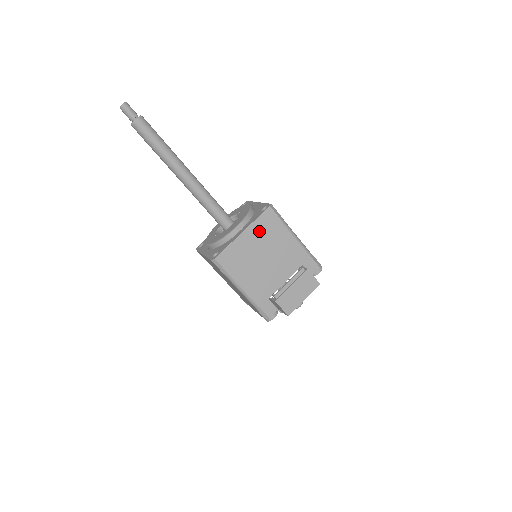
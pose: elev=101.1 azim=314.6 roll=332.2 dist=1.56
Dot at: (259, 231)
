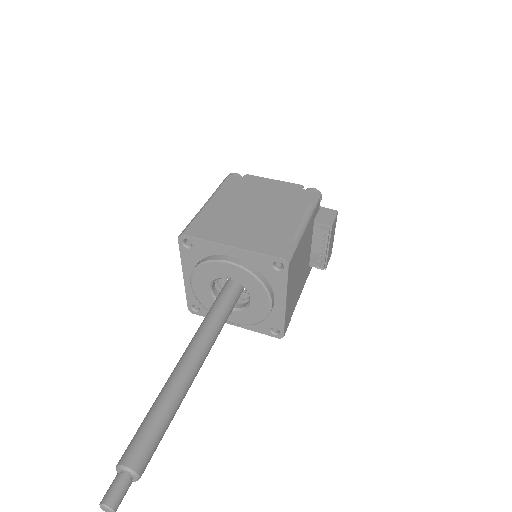
Dot at: (291, 280)
